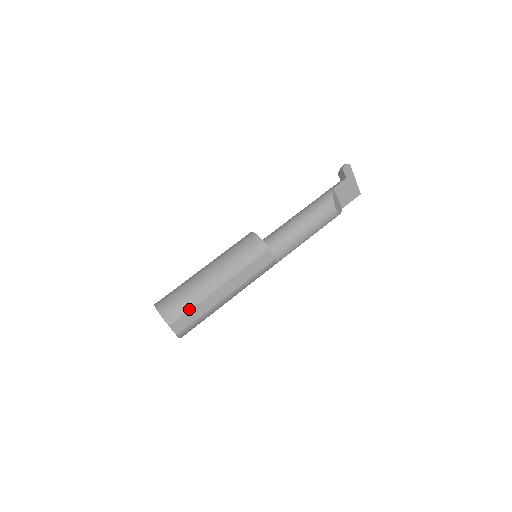
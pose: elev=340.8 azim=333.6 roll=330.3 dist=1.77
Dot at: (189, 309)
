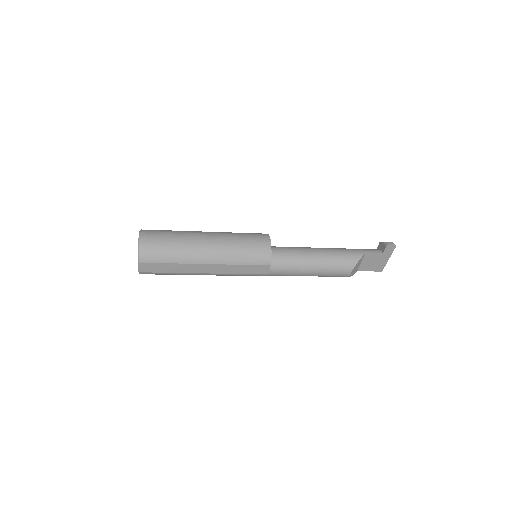
Dot at: (165, 262)
